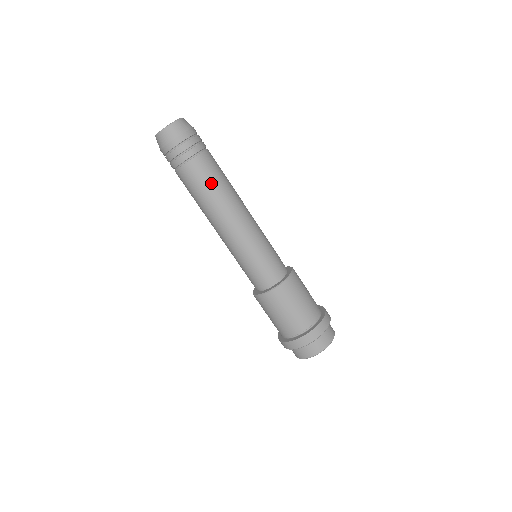
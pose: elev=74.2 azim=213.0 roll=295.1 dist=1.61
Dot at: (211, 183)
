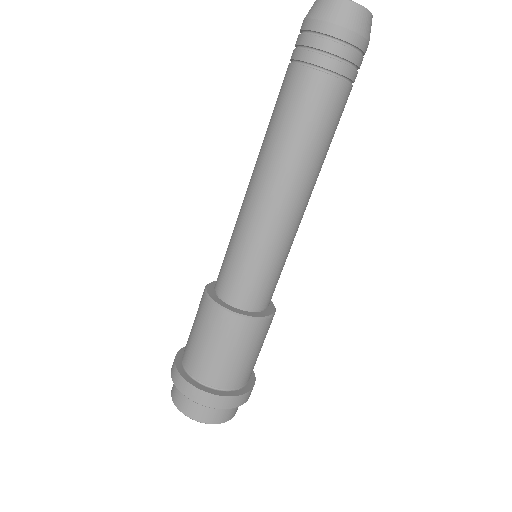
Dot at: (333, 134)
